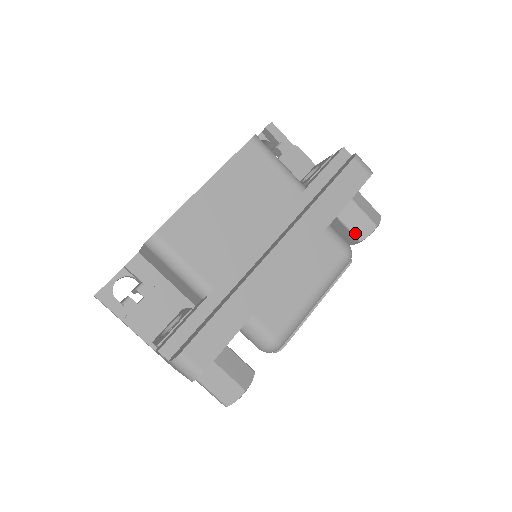
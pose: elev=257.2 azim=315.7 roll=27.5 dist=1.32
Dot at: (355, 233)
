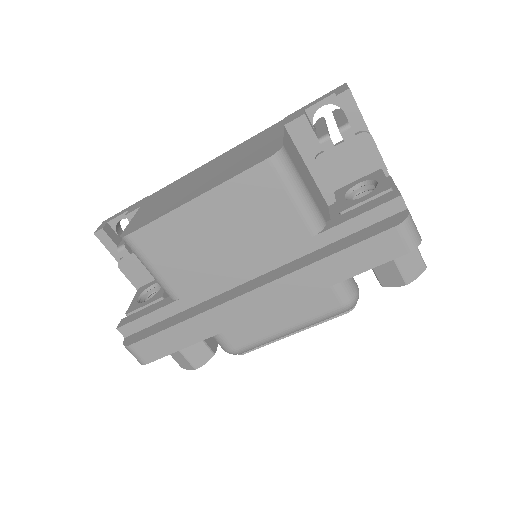
Dot at: (379, 277)
